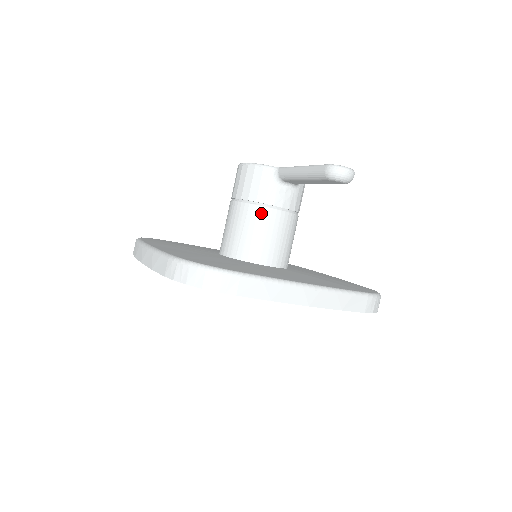
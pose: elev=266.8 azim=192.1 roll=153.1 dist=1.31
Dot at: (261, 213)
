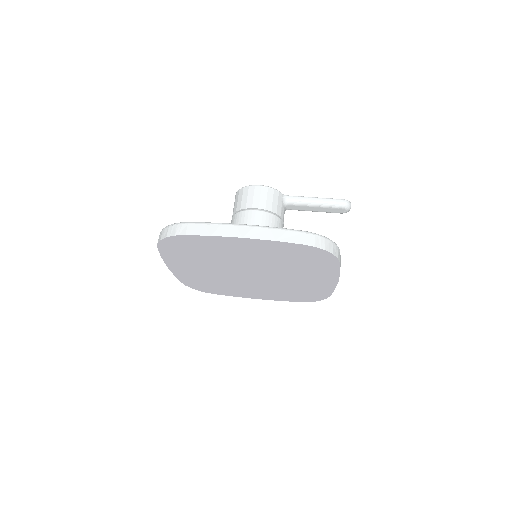
Dot at: (279, 222)
